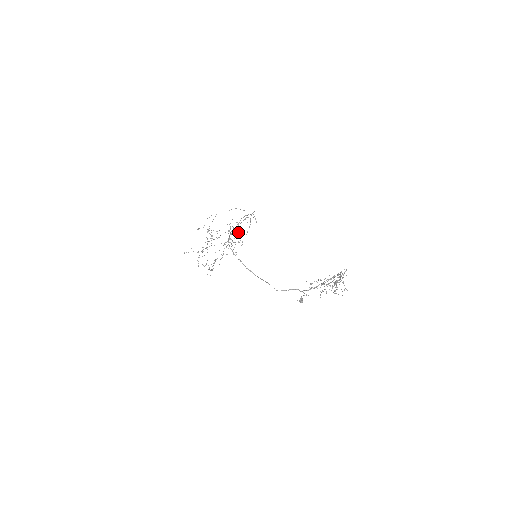
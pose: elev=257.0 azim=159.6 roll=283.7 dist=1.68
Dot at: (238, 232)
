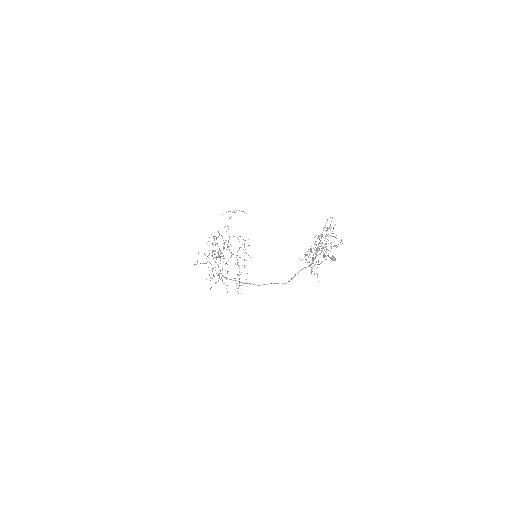
Dot at: (209, 262)
